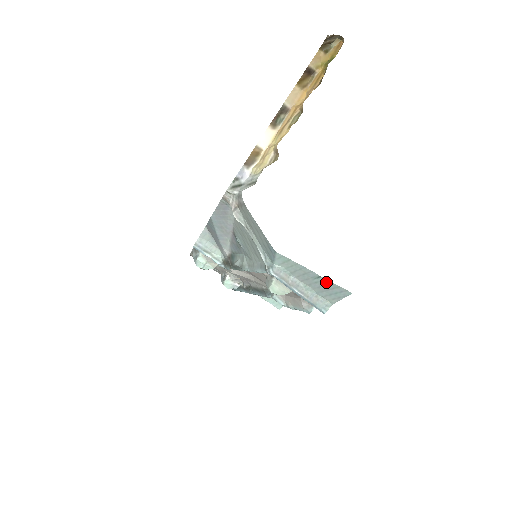
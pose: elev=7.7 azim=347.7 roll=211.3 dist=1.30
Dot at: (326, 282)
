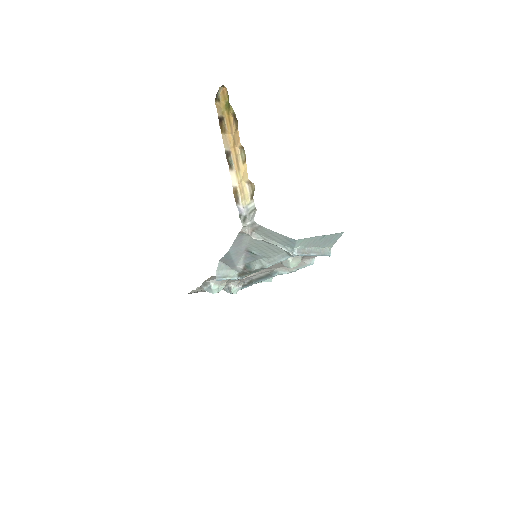
Dot at: (328, 236)
